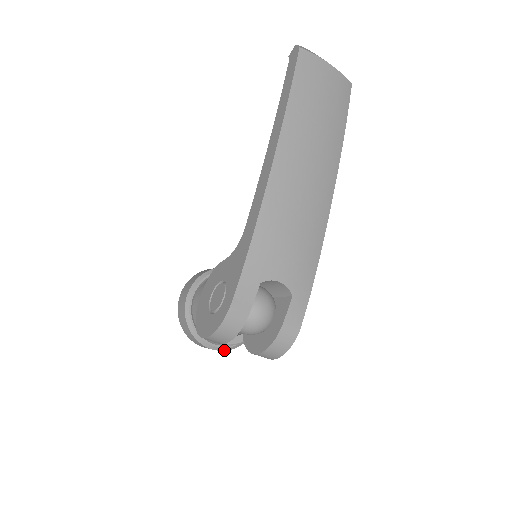
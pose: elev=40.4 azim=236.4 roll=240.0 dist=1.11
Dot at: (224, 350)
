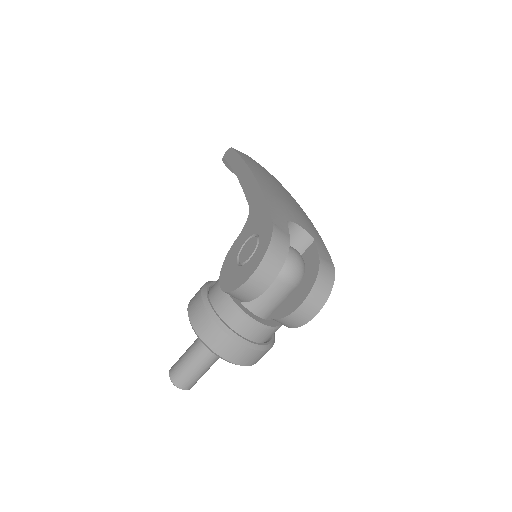
Dot at: (256, 349)
